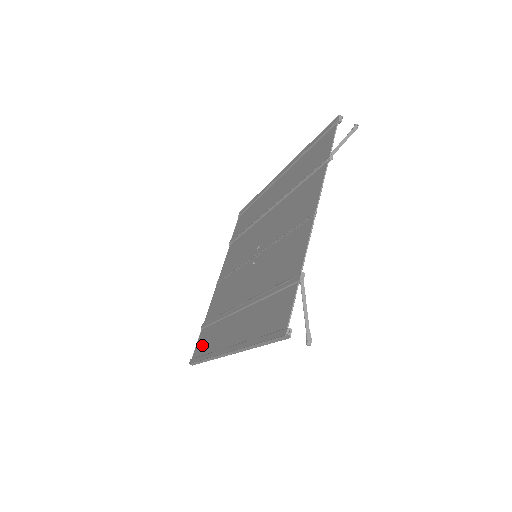
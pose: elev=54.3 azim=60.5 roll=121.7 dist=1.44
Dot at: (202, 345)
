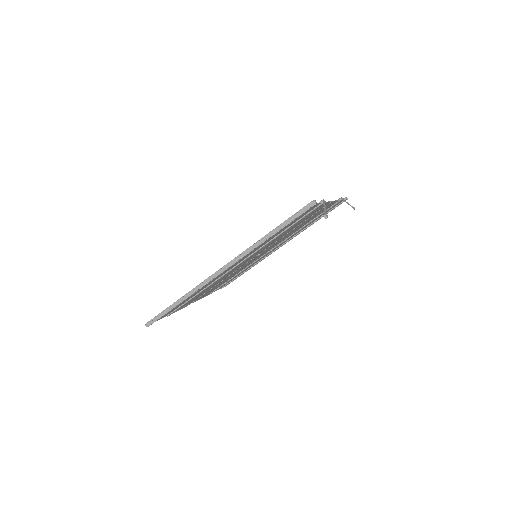
Dot at: occluded
